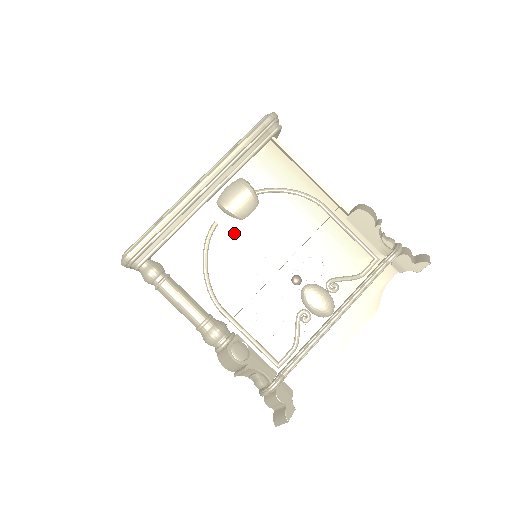
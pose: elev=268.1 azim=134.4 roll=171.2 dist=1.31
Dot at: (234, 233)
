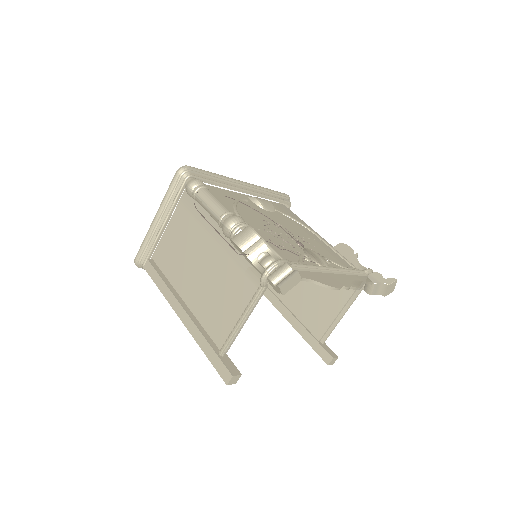
Dot at: (257, 209)
